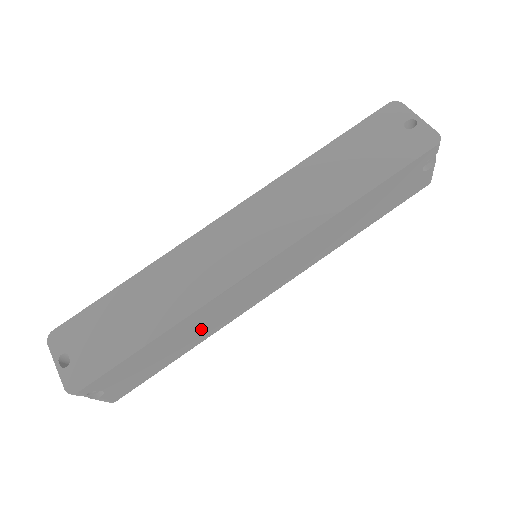
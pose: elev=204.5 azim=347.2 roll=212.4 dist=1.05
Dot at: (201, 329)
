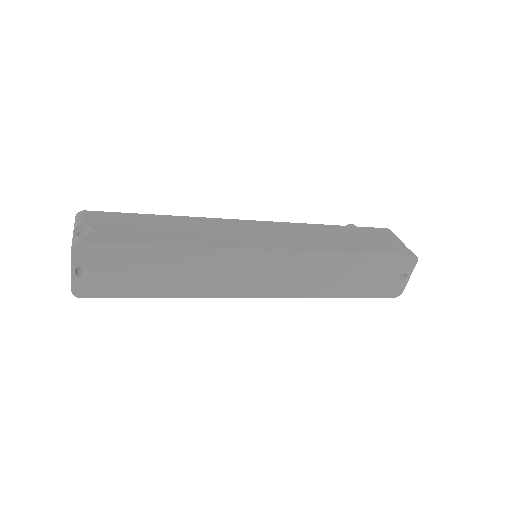
Dot at: occluded
